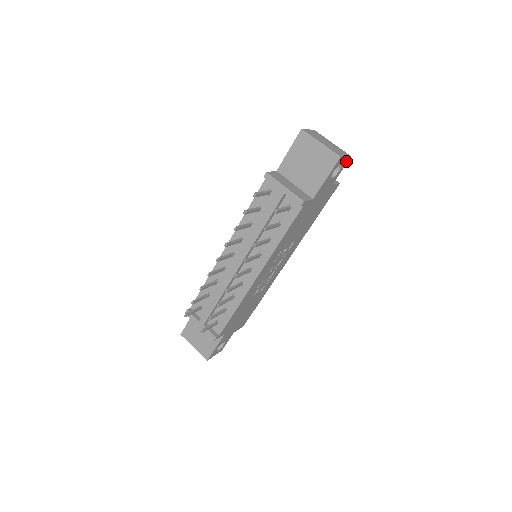
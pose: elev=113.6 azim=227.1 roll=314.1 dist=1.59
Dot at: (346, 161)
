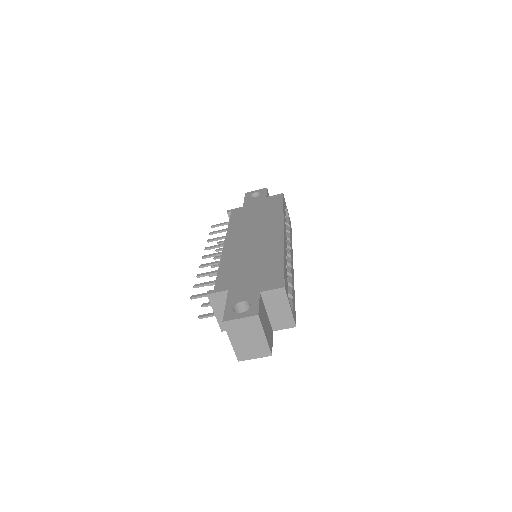
Dot at: occluded
